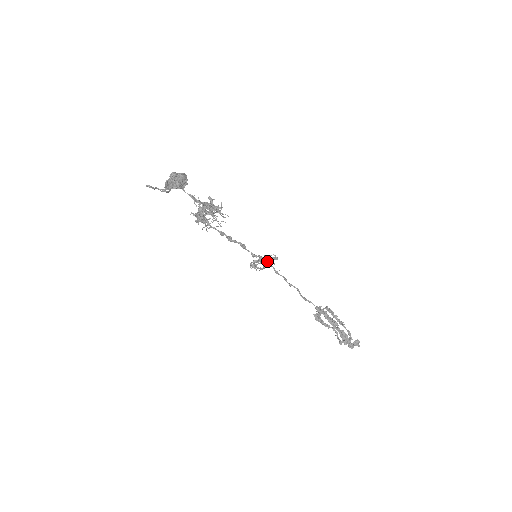
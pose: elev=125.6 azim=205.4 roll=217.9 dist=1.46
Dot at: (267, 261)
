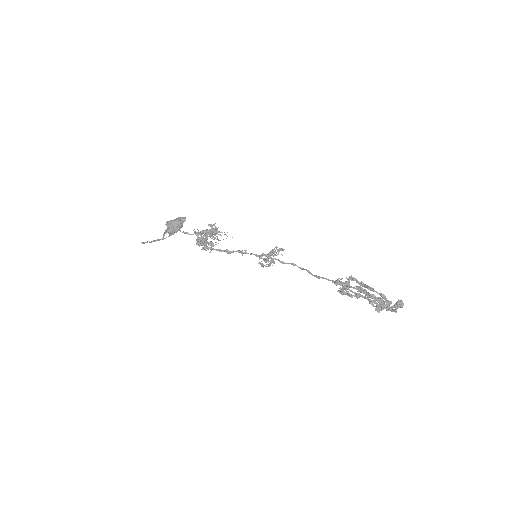
Dot at: (267, 256)
